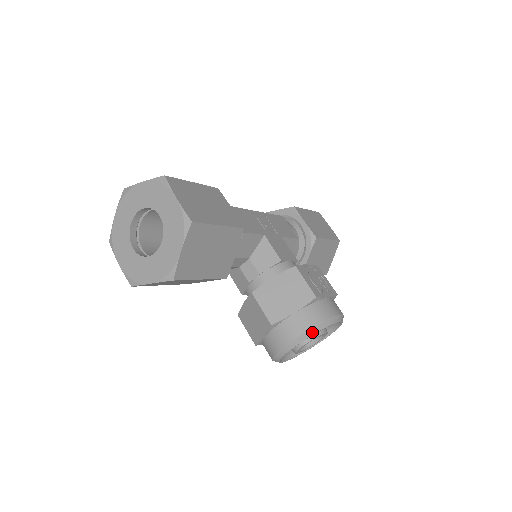
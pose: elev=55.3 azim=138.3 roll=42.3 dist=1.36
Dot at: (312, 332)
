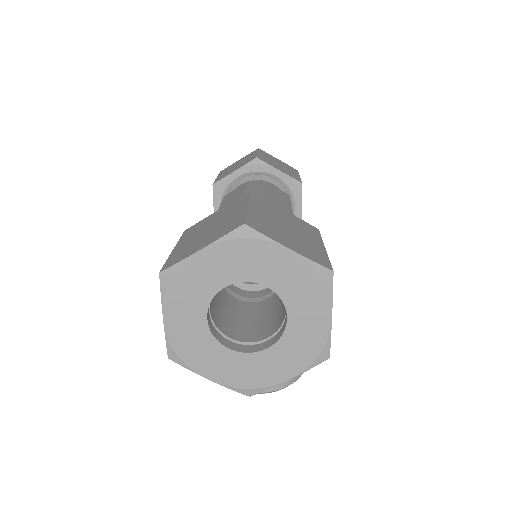
Dot at: occluded
